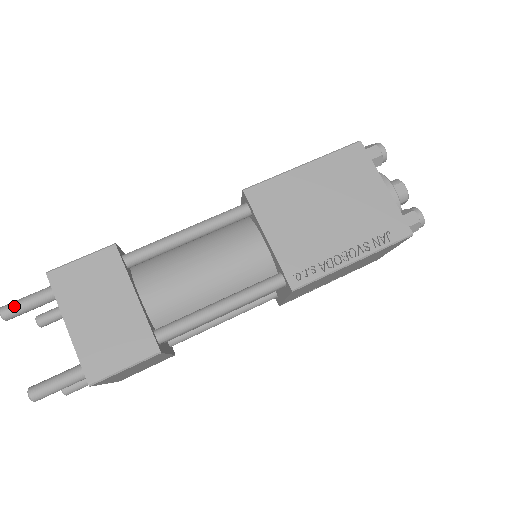
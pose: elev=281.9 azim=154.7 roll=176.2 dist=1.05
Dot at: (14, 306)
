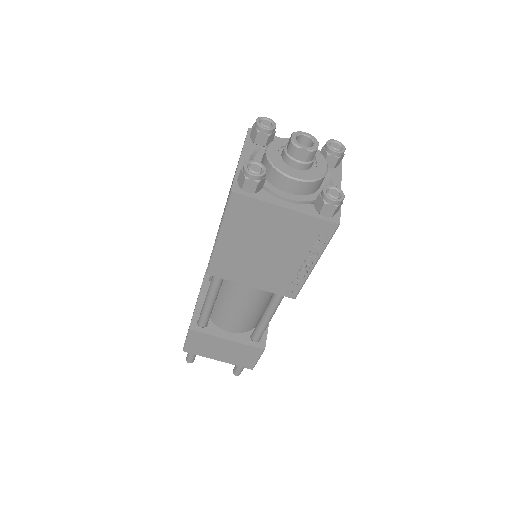
Dot at: (190, 360)
